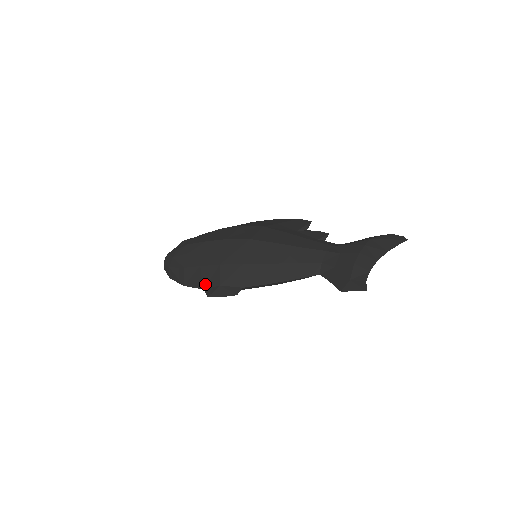
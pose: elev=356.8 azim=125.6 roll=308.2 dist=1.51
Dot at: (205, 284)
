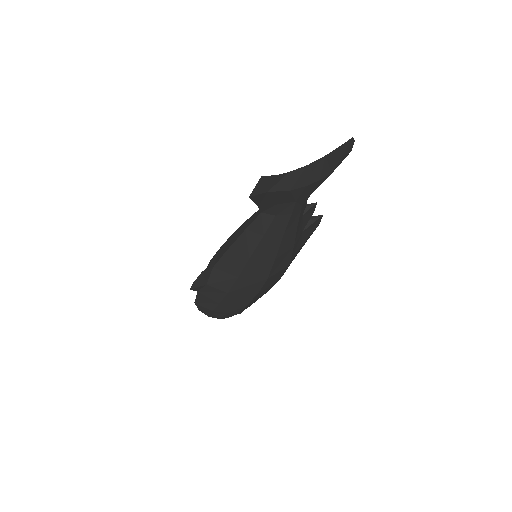
Dot at: occluded
